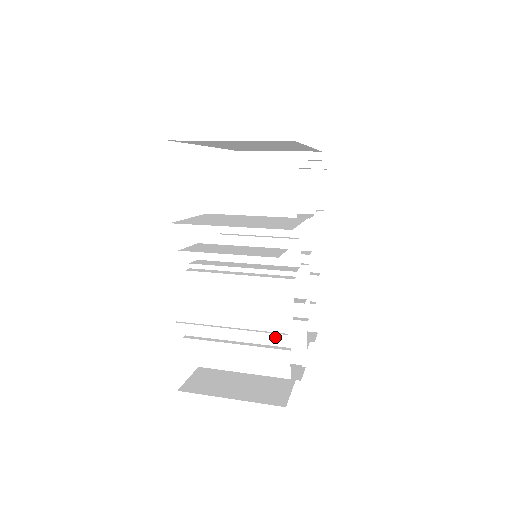
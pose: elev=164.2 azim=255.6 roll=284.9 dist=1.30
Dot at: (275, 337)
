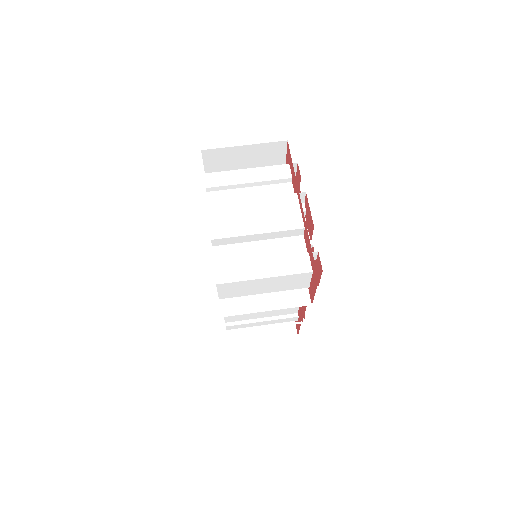
Dot at: (287, 312)
